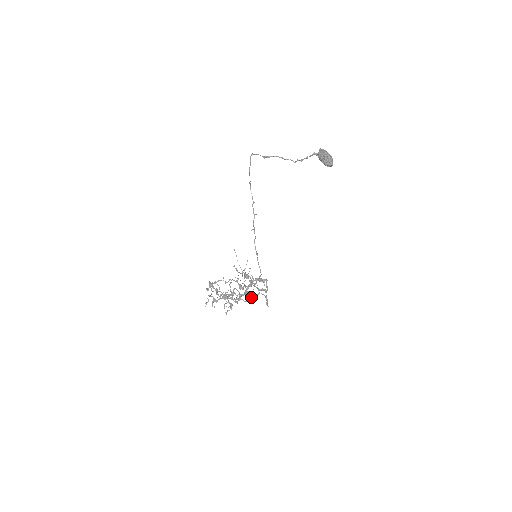
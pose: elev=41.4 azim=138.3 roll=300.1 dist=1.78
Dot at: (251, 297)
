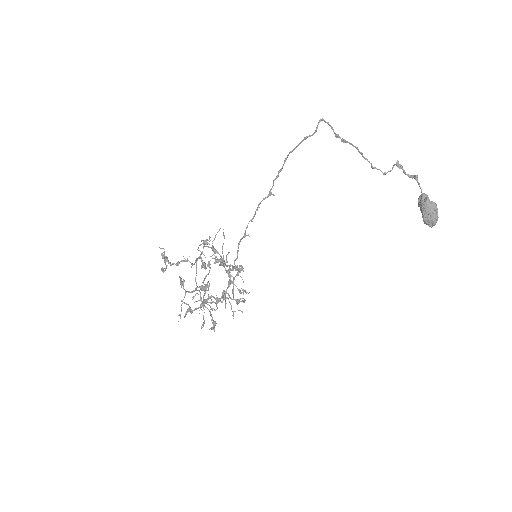
Dot at: occluded
